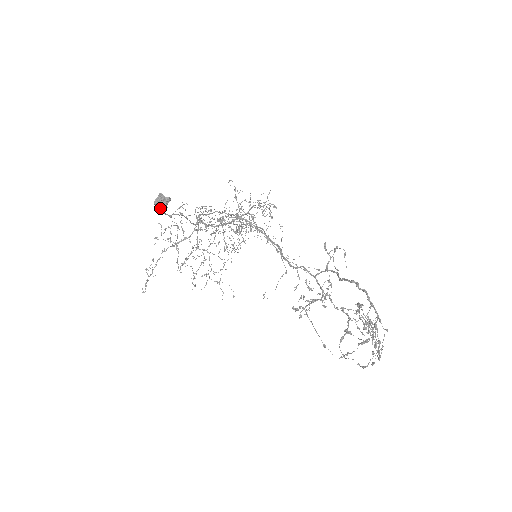
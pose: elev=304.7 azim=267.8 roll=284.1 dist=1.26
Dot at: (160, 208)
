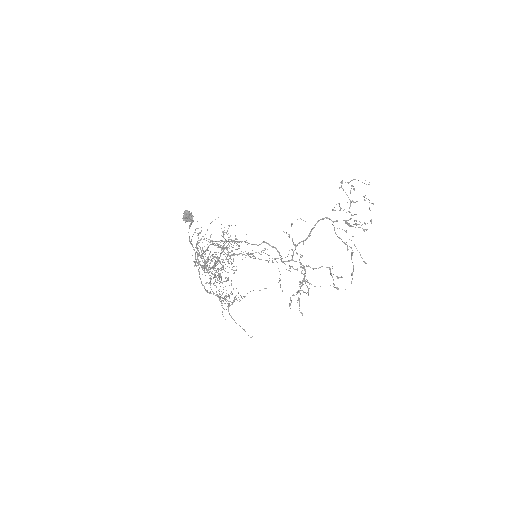
Dot at: (190, 220)
